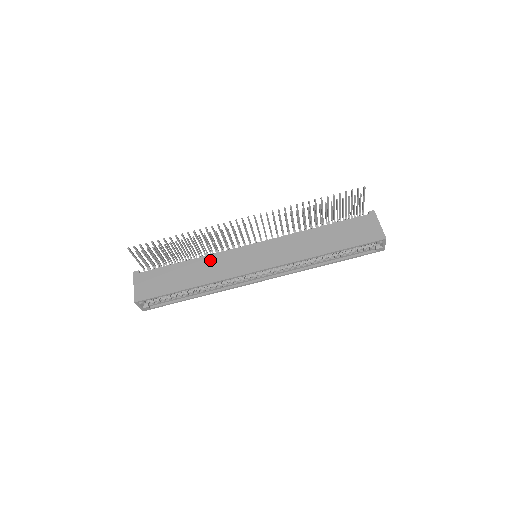
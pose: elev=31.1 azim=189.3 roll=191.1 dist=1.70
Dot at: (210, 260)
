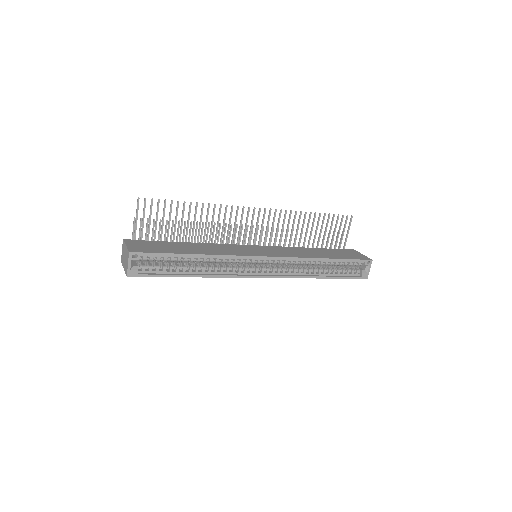
Dot at: (212, 245)
